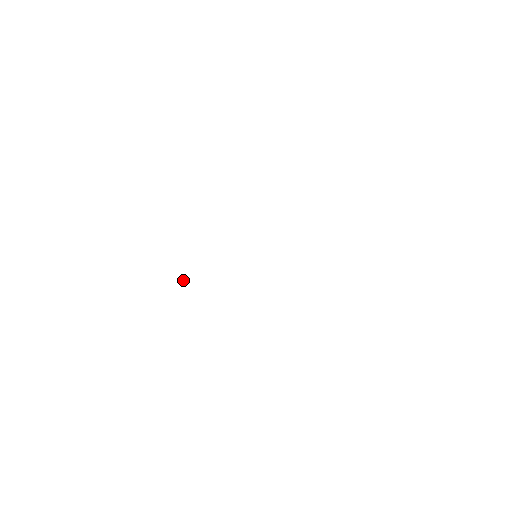
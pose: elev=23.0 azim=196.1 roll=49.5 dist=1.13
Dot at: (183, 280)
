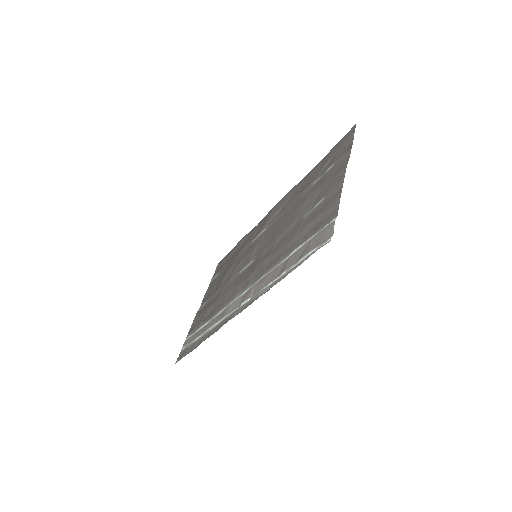
Dot at: (274, 267)
